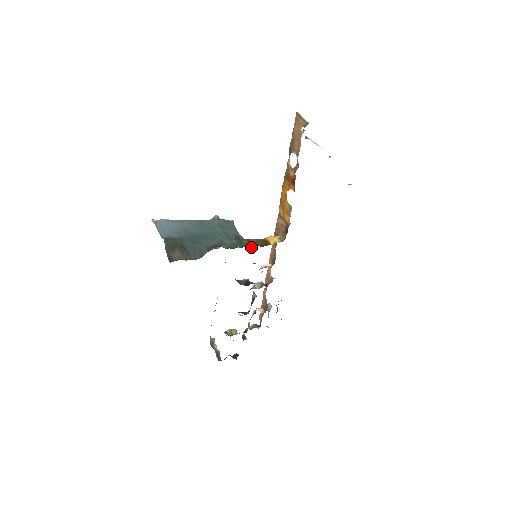
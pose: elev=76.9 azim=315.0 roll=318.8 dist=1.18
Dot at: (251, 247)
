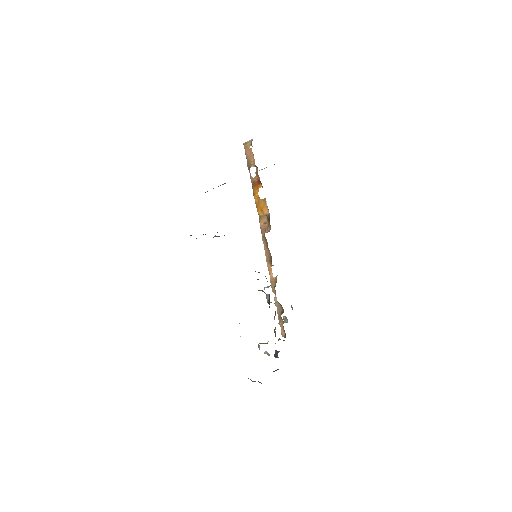
Dot at: occluded
